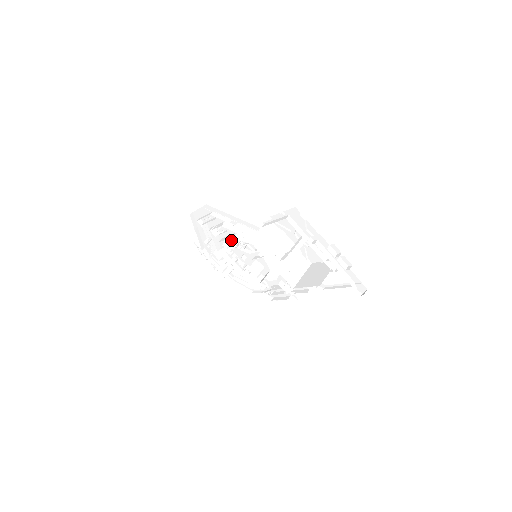
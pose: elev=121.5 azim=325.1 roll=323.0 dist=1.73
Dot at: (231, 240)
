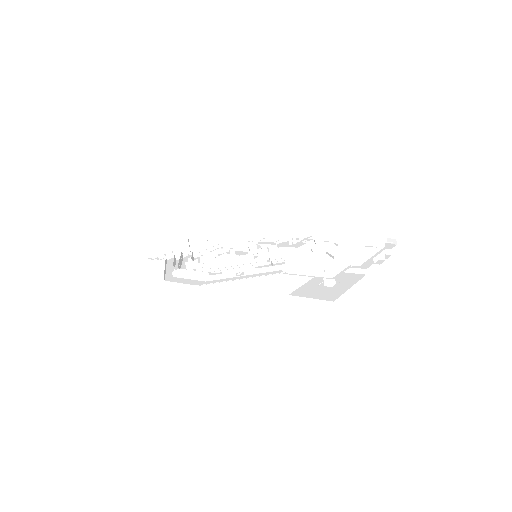
Dot at: occluded
